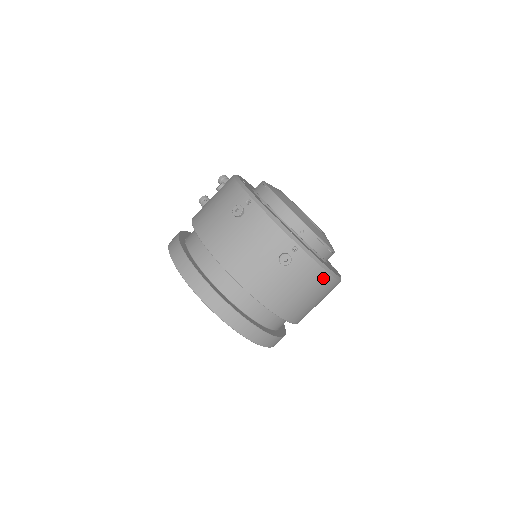
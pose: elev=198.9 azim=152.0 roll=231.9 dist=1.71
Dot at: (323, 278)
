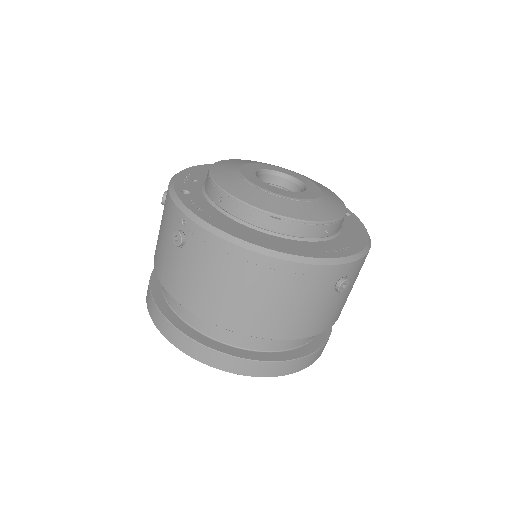
Dot at: (239, 257)
